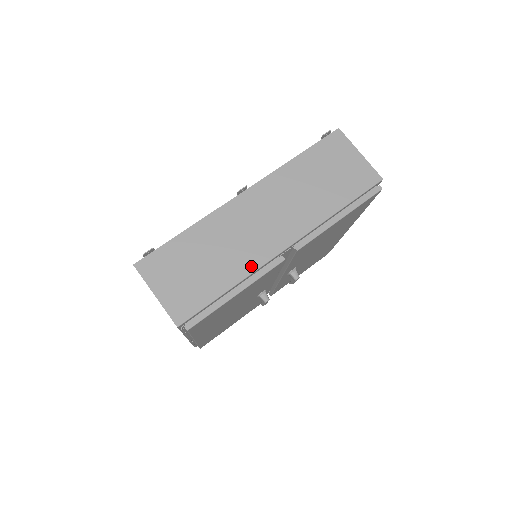
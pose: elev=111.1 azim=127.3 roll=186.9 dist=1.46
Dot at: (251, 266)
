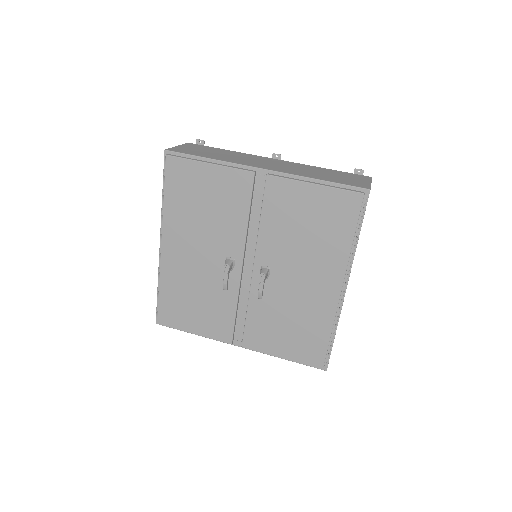
Dot at: (233, 162)
